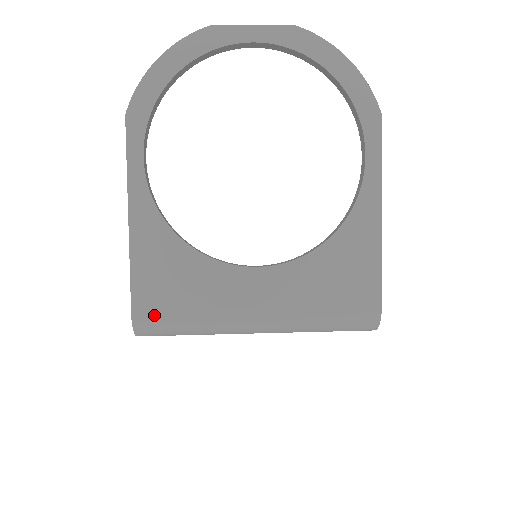
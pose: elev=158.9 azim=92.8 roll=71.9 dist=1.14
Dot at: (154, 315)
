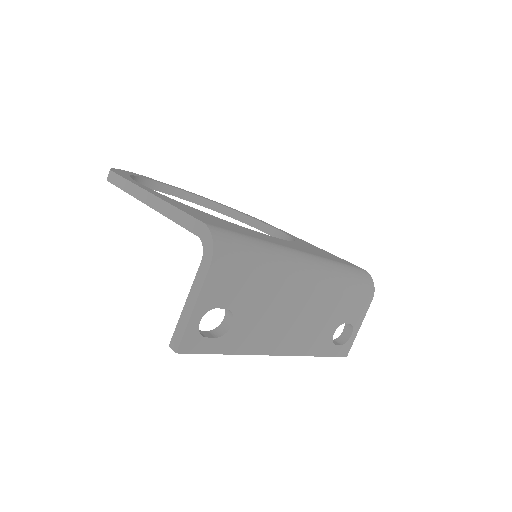
Dot at: (224, 229)
